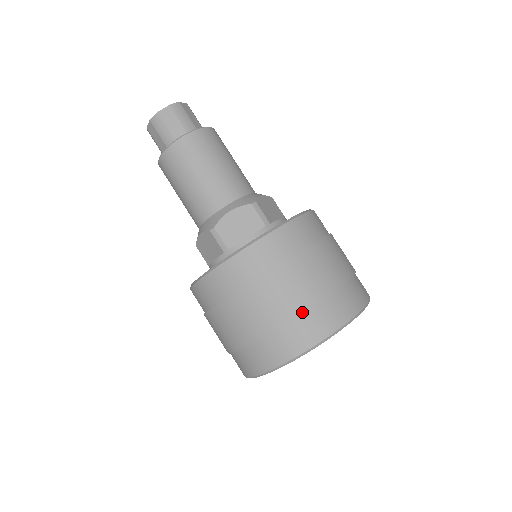
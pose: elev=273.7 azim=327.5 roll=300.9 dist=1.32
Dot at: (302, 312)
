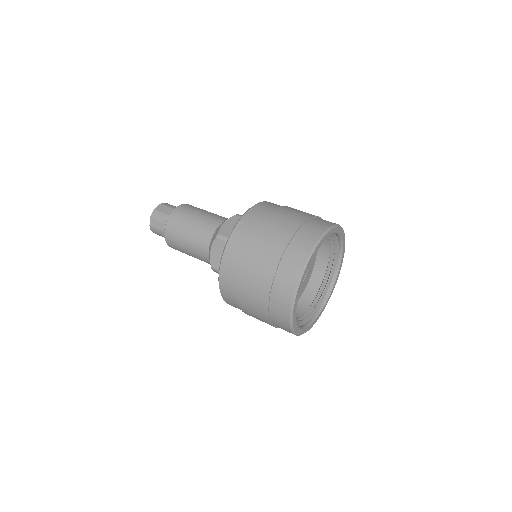
Dot at: (298, 228)
